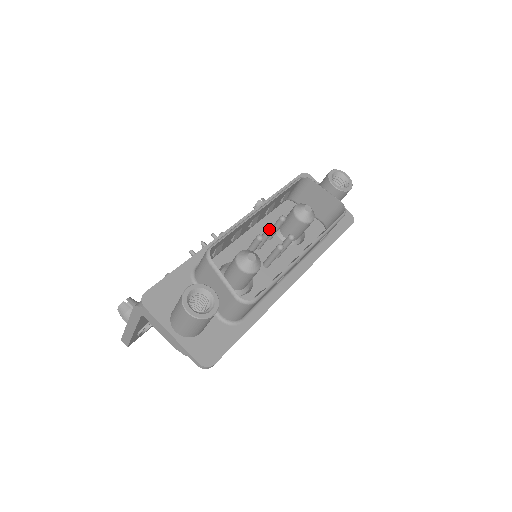
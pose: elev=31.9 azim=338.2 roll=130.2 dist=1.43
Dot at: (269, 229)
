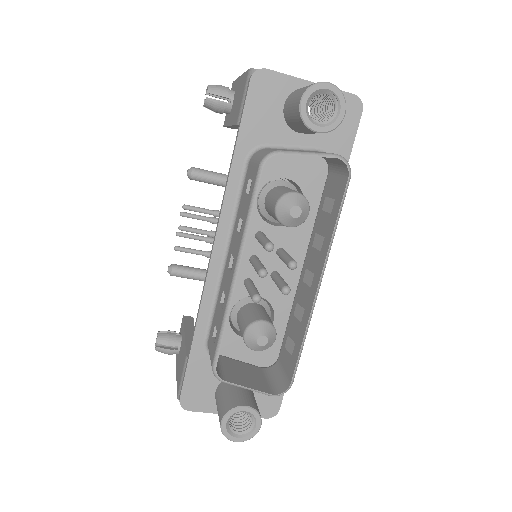
Dot at: occluded
